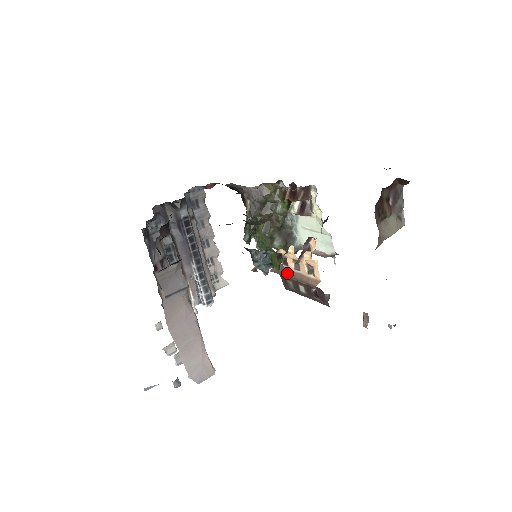
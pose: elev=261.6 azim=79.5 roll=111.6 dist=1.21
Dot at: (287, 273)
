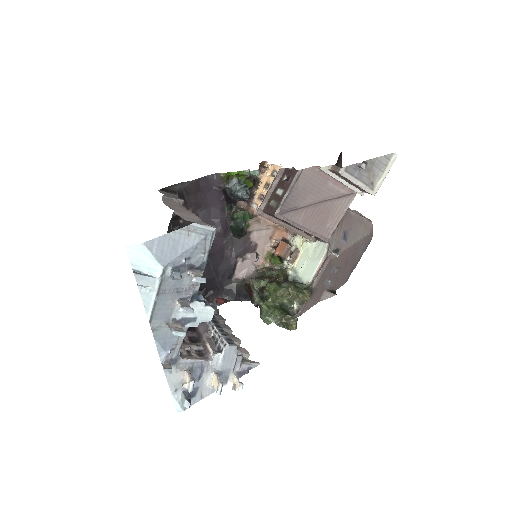
Dot at: (265, 196)
